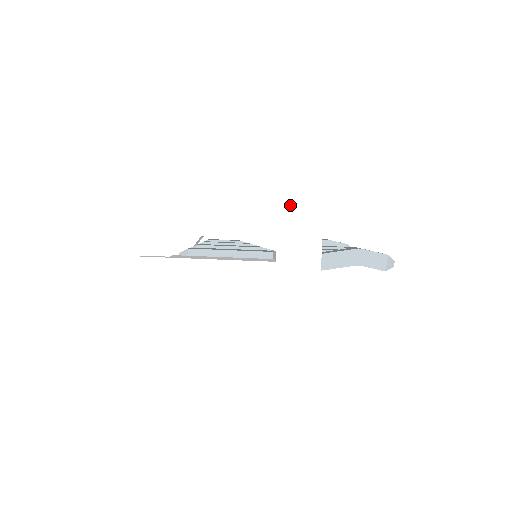
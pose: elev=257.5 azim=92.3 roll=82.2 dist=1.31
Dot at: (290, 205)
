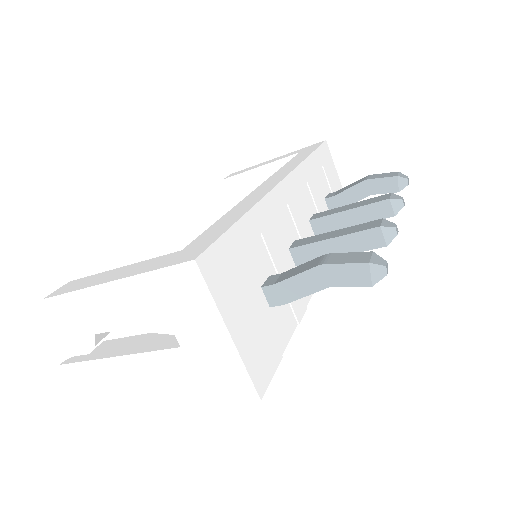
Dot at: (158, 276)
